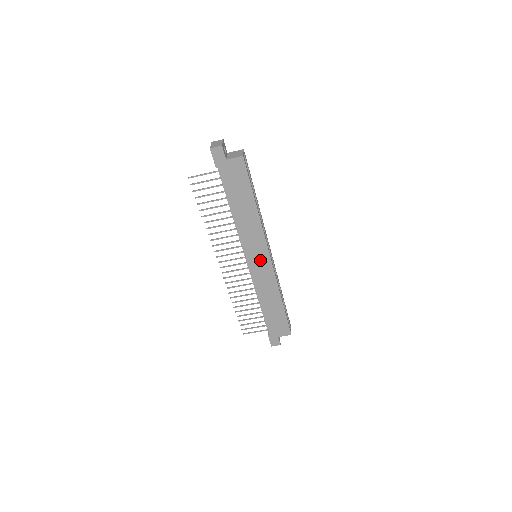
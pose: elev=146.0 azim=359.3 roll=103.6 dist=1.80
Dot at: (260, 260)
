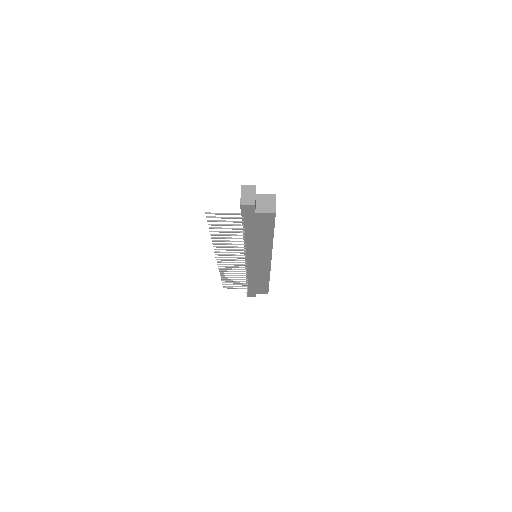
Dot at: (260, 263)
